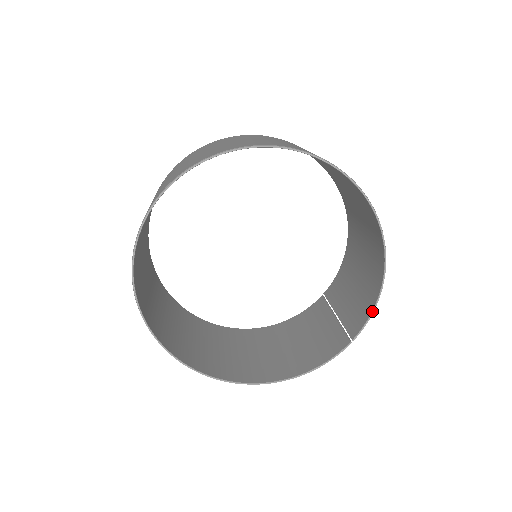
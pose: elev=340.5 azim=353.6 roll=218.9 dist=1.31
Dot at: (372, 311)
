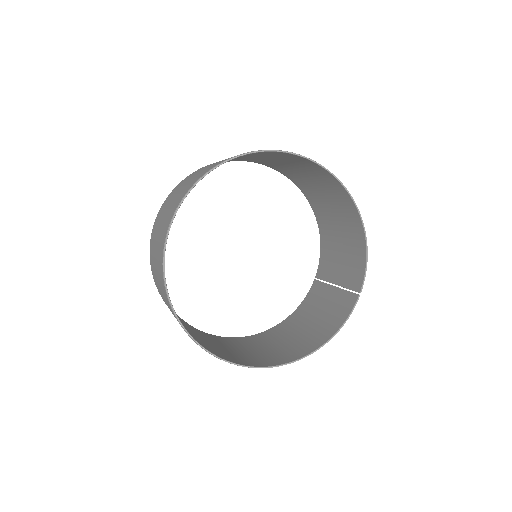
Dot at: (366, 263)
